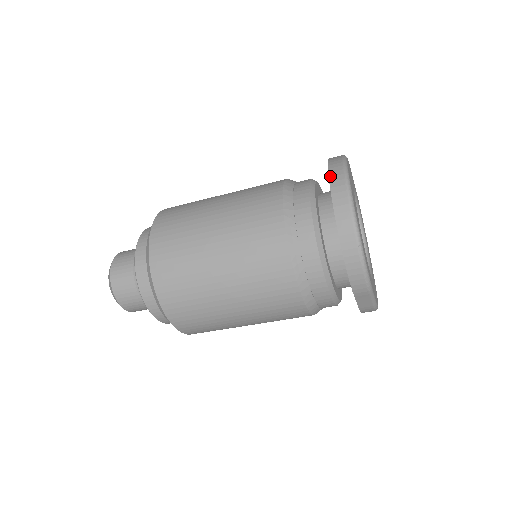
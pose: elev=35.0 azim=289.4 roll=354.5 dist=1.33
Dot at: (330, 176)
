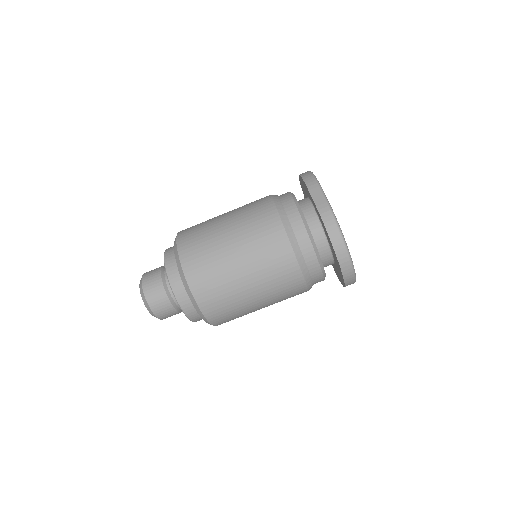
Dot at: occluded
